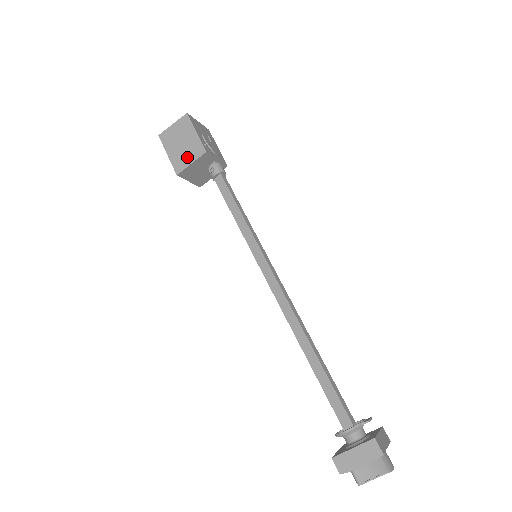
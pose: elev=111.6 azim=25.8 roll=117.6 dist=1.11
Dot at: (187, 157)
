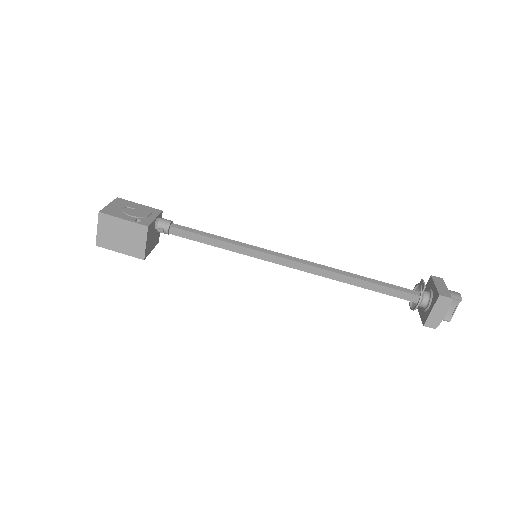
Dot at: (137, 242)
